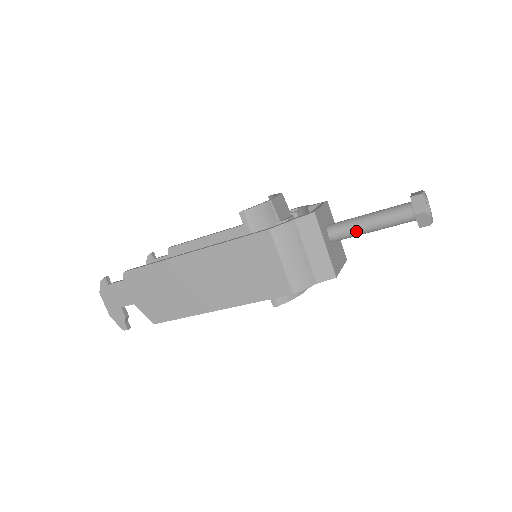
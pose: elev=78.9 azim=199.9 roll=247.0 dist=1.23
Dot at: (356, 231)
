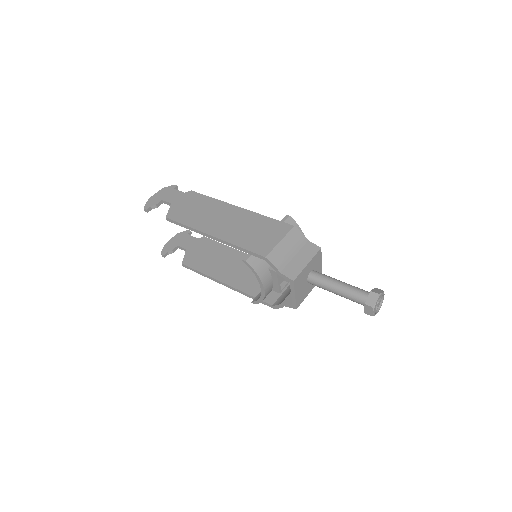
Dot at: (328, 281)
